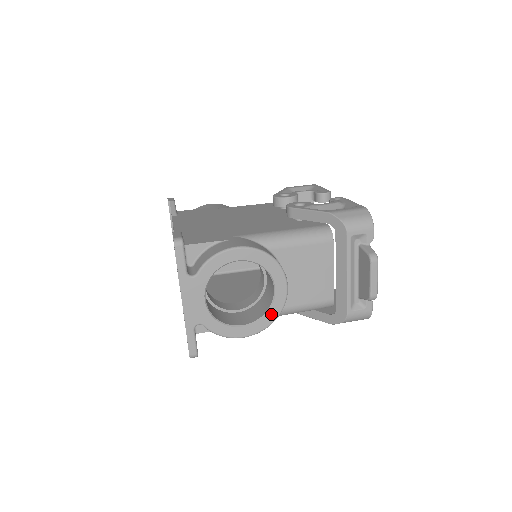
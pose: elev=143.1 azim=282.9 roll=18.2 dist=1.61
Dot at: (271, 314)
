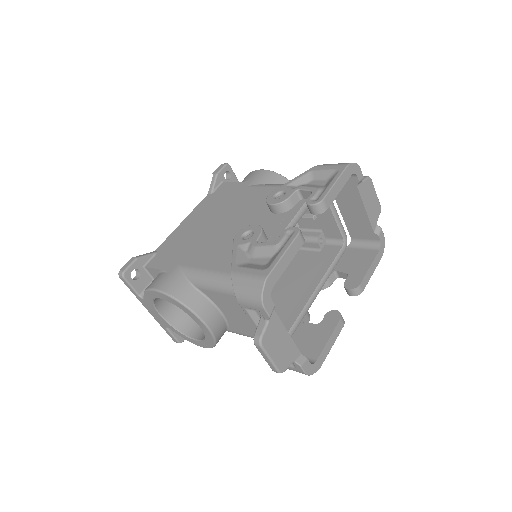
Dot at: (208, 341)
